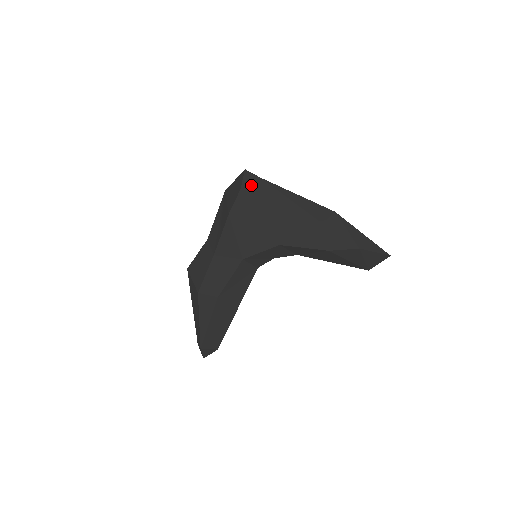
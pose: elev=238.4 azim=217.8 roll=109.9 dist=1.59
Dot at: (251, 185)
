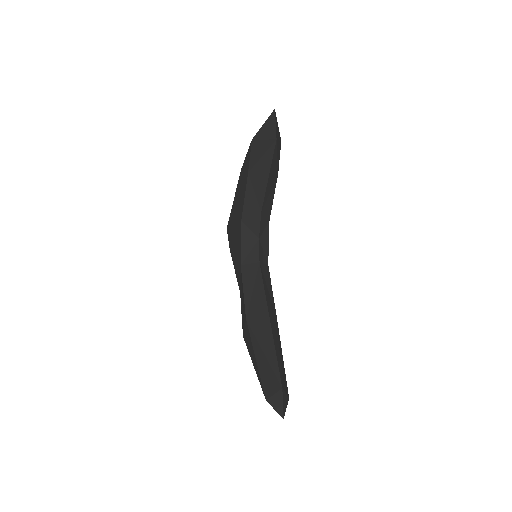
Dot at: occluded
